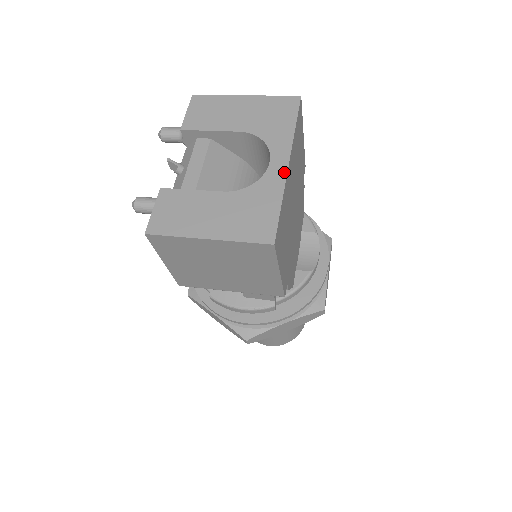
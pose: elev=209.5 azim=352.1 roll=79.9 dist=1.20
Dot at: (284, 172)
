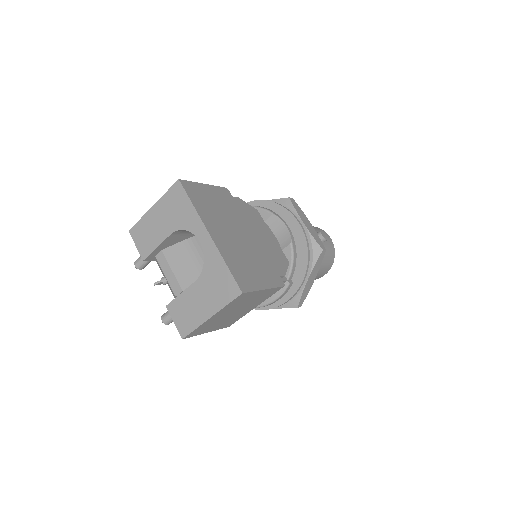
Dot at: (211, 242)
